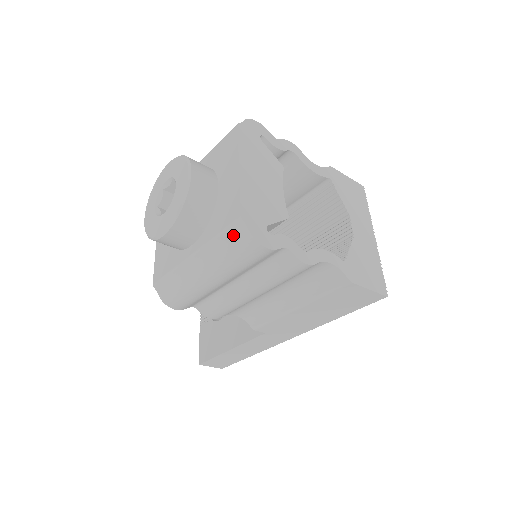
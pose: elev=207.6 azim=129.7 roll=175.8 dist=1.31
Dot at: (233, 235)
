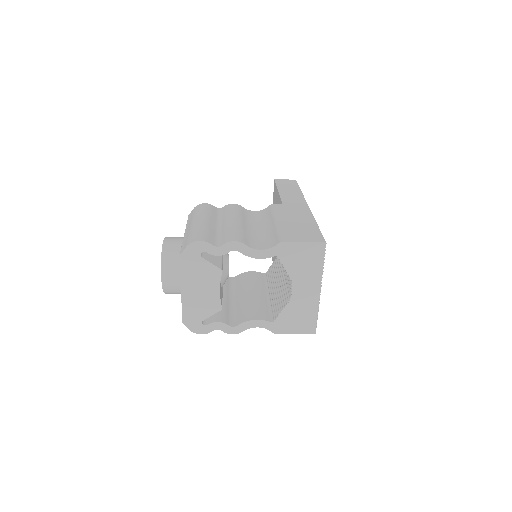
Dot at: occluded
